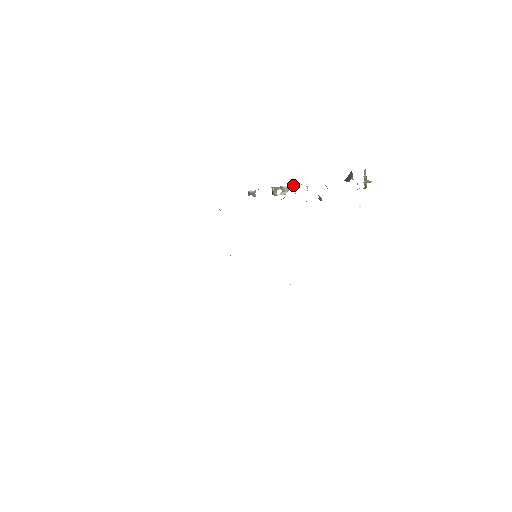
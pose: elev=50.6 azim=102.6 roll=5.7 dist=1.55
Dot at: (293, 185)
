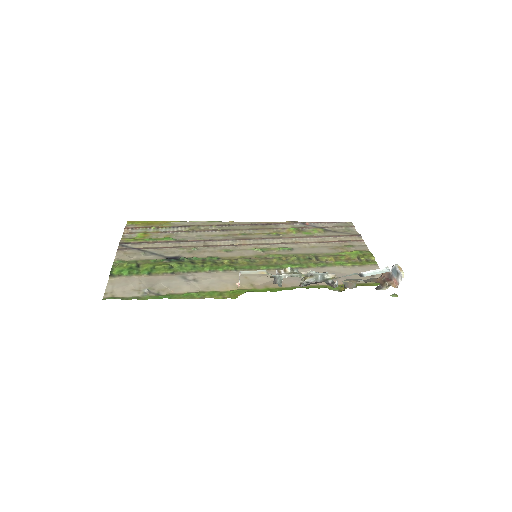
Dot at: (324, 274)
